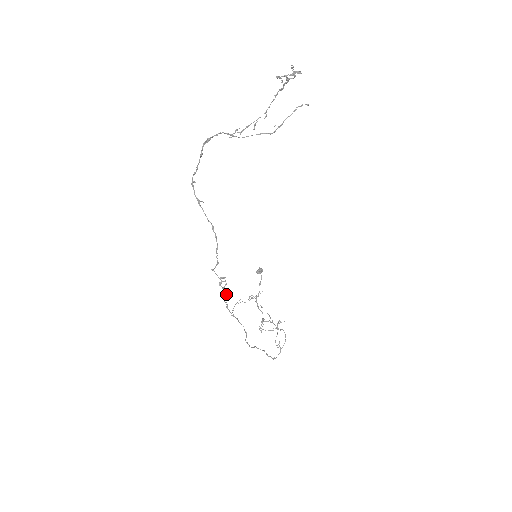
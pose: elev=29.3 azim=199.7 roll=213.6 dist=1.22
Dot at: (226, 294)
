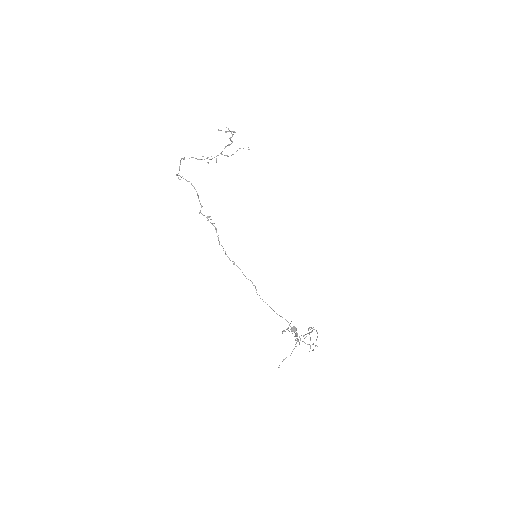
Dot at: occluded
